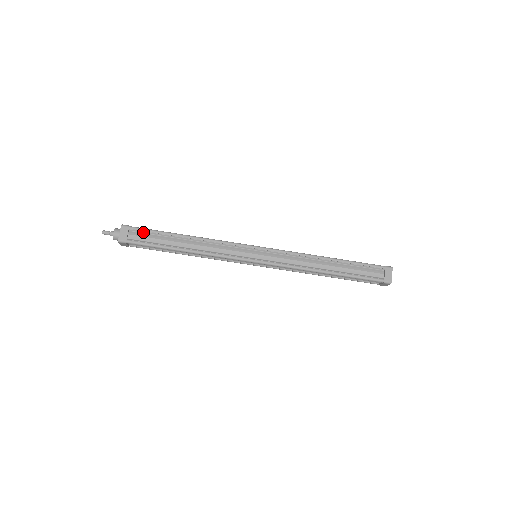
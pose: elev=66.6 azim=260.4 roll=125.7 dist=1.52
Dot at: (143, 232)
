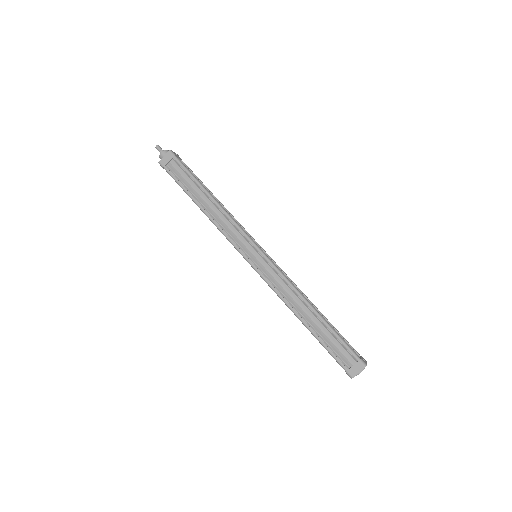
Dot at: (182, 168)
